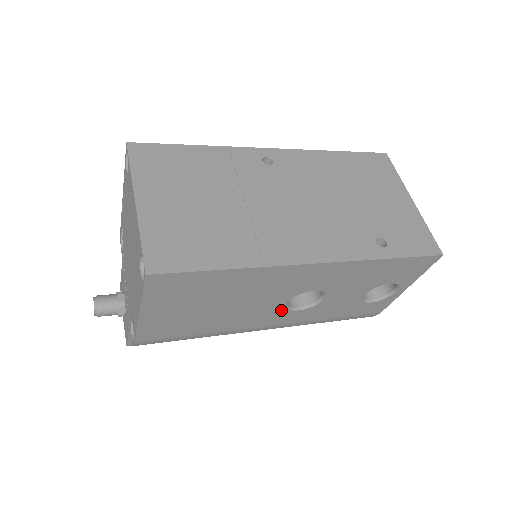
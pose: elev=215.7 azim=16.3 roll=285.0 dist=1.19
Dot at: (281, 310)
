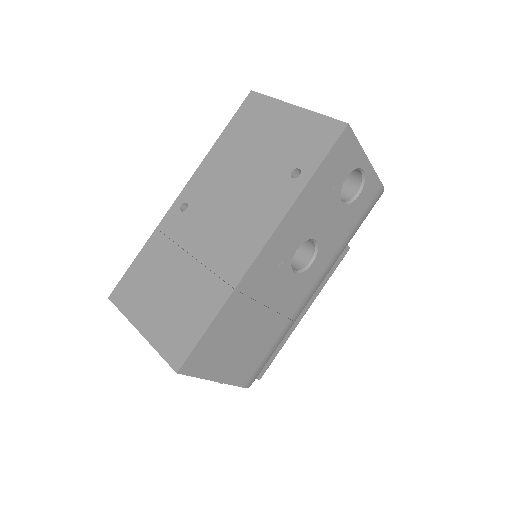
Dot at: (300, 277)
